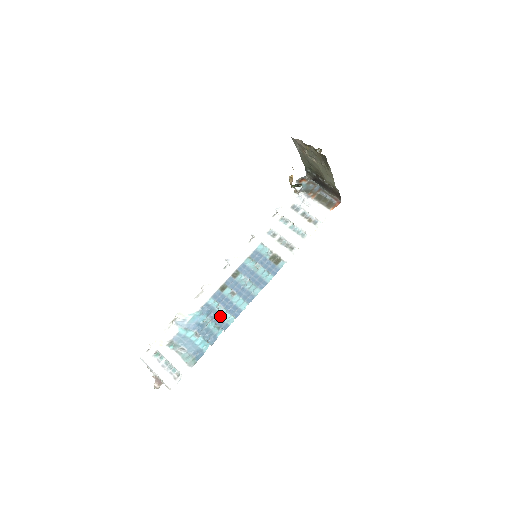
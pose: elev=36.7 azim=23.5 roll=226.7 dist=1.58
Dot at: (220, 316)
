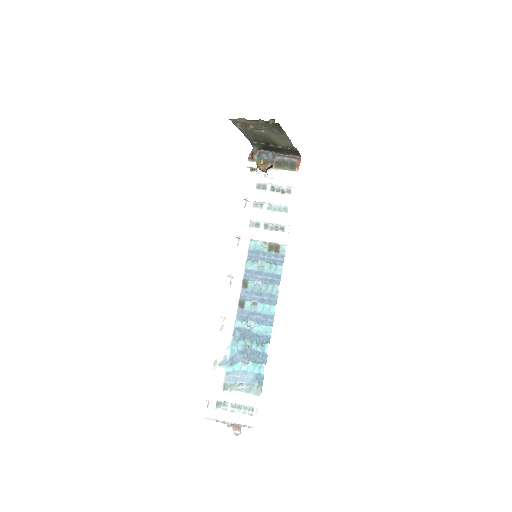
Dot at: (256, 332)
